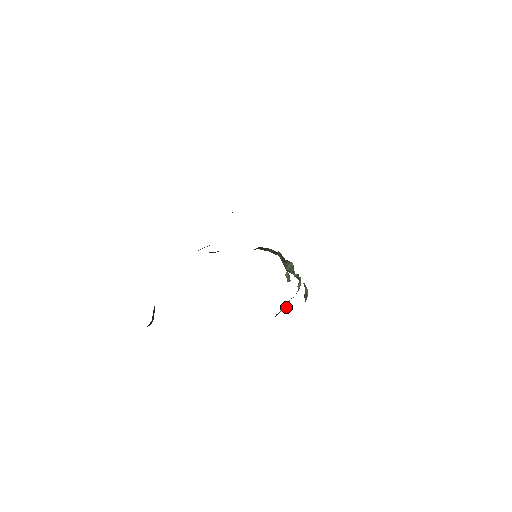
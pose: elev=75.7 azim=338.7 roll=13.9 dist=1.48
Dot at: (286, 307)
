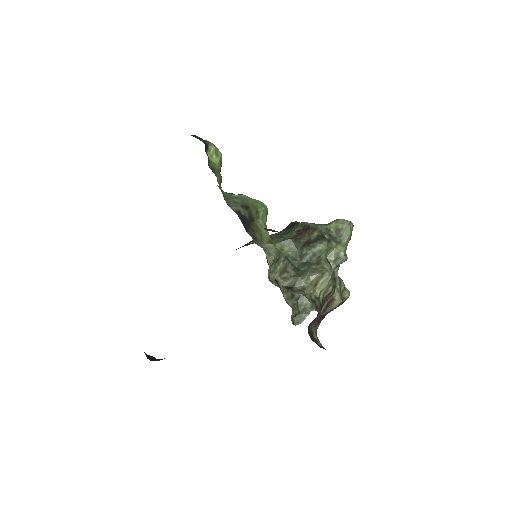
Dot at: (335, 305)
